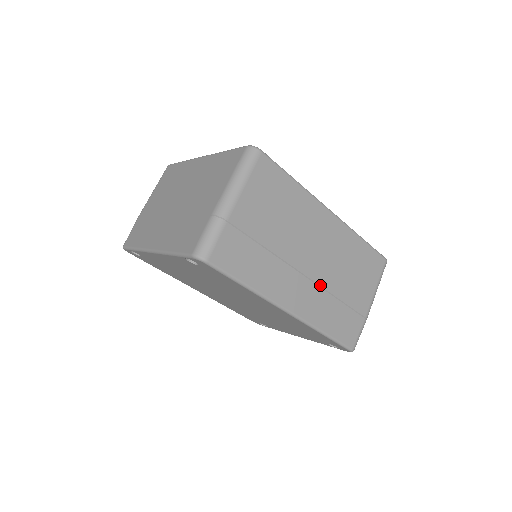
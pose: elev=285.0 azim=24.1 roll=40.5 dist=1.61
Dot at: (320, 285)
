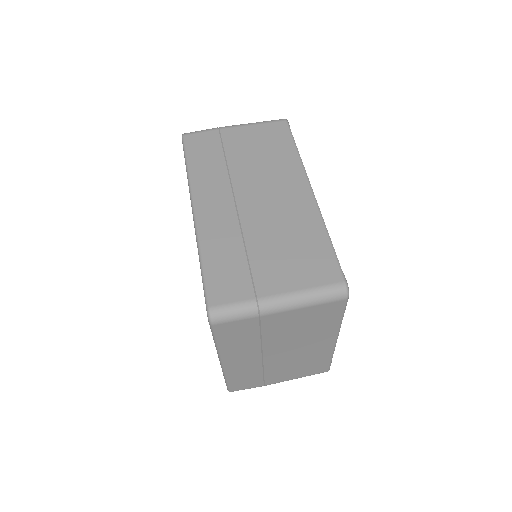
Dot at: (241, 220)
